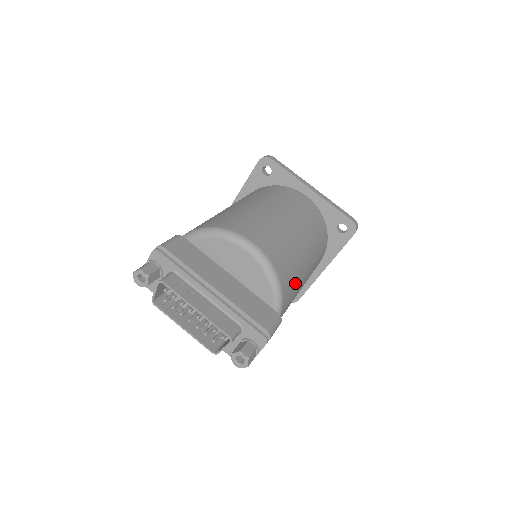
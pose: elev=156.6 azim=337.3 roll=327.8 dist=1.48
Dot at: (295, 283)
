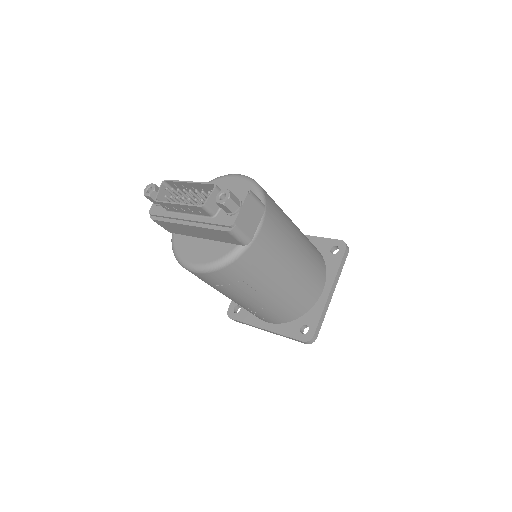
Dot at: (281, 217)
